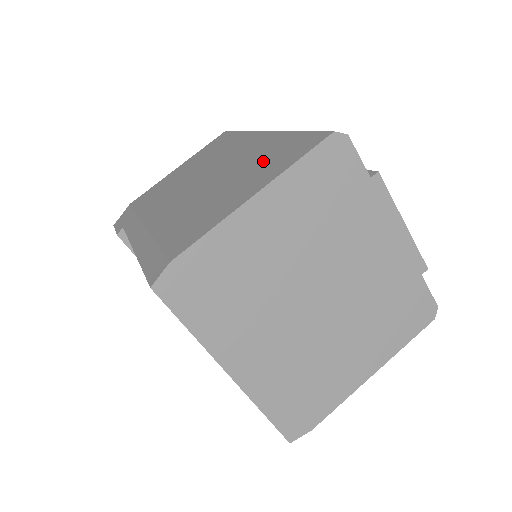
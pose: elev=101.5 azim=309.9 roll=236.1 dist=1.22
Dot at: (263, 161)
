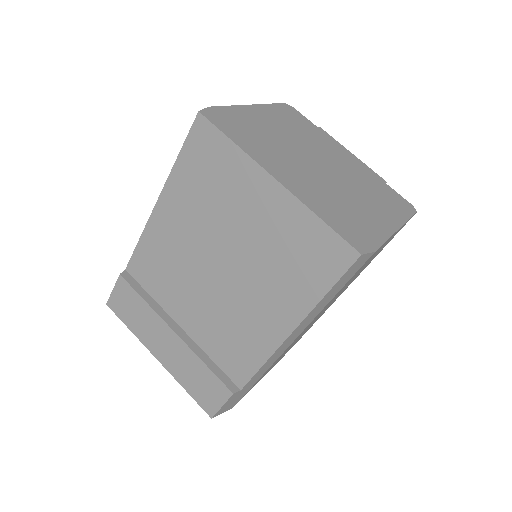
Dot at: occluded
